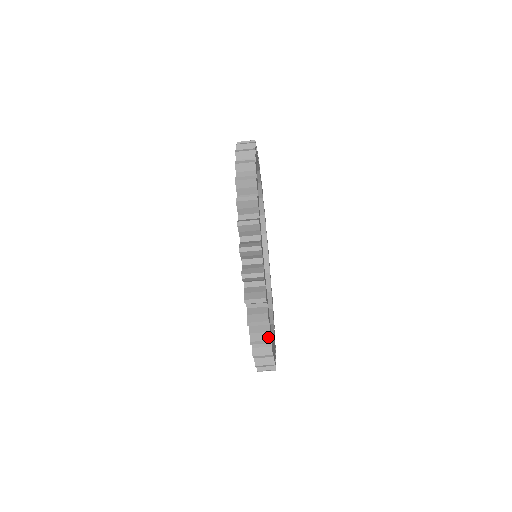
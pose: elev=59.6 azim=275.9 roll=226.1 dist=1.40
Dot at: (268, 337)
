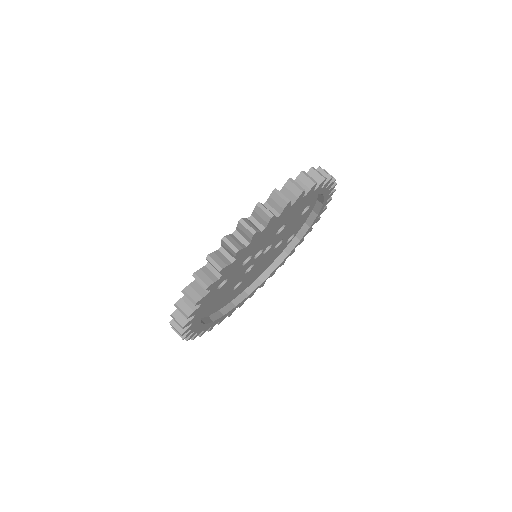
Dot at: (184, 324)
